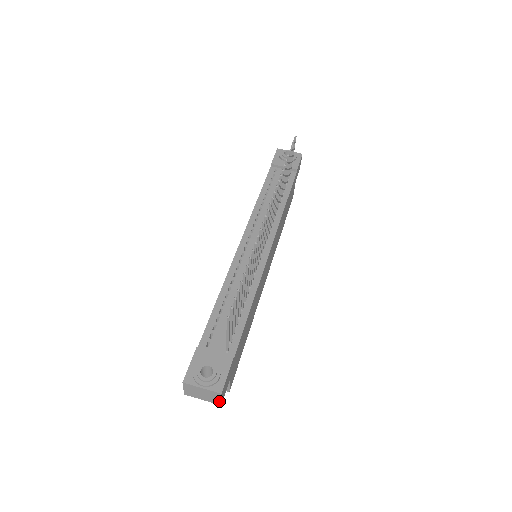
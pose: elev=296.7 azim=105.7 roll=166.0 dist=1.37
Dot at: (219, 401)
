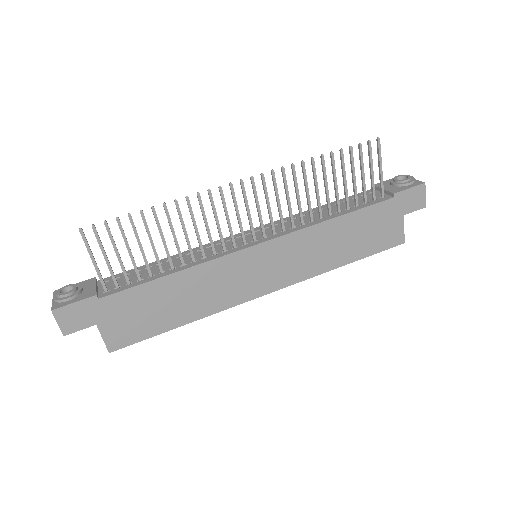
Dot at: (60, 327)
